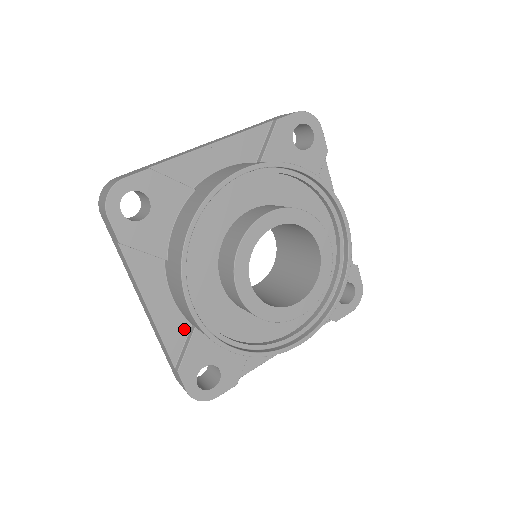
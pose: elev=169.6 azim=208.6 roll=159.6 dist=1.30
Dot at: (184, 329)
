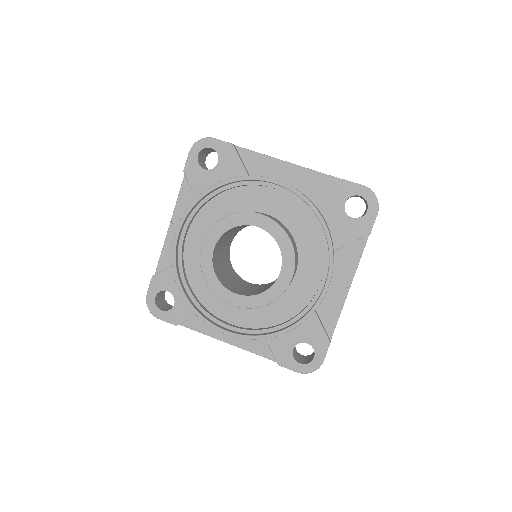
Dot at: occluded
